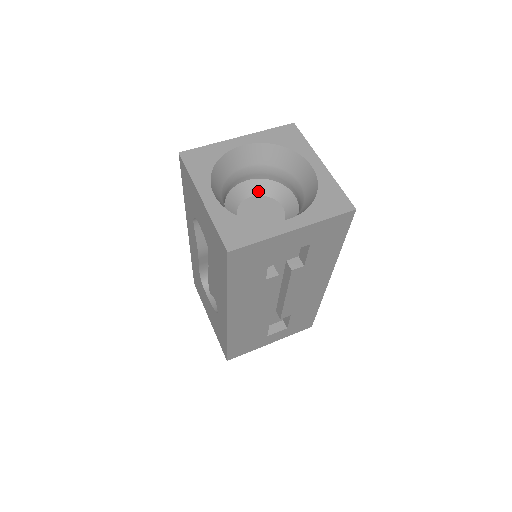
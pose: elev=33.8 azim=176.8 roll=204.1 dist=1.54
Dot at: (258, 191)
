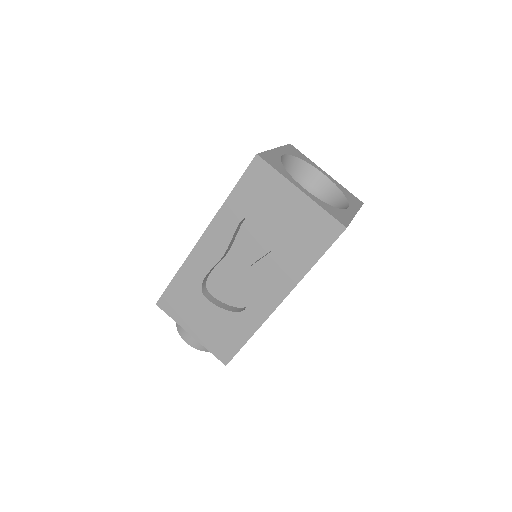
Dot at: occluded
